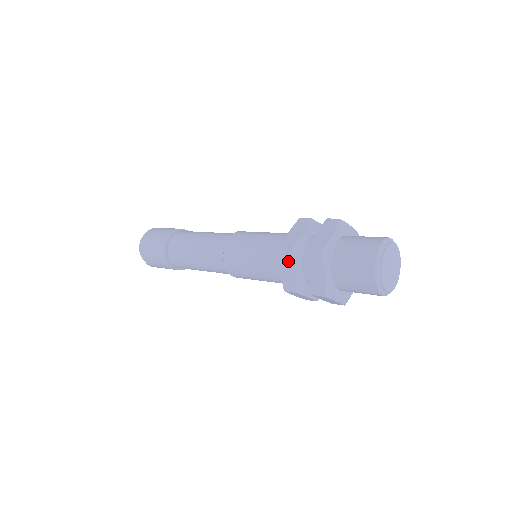
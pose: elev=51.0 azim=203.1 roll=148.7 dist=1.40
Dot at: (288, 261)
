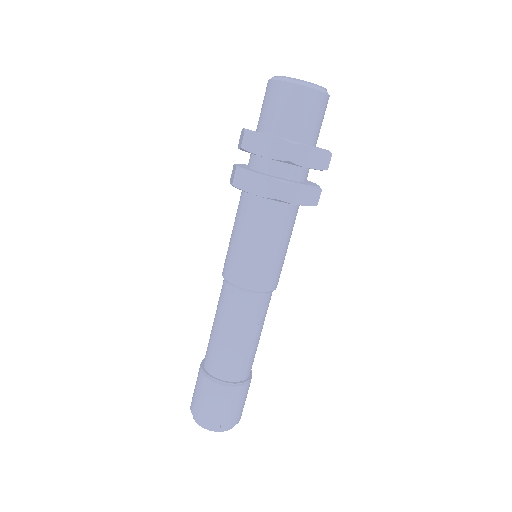
Dot at: (247, 180)
